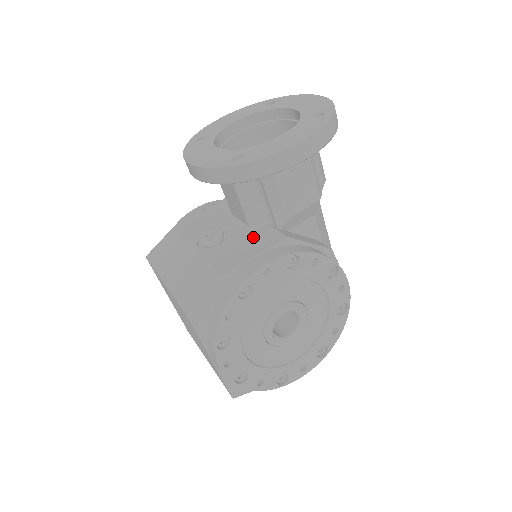
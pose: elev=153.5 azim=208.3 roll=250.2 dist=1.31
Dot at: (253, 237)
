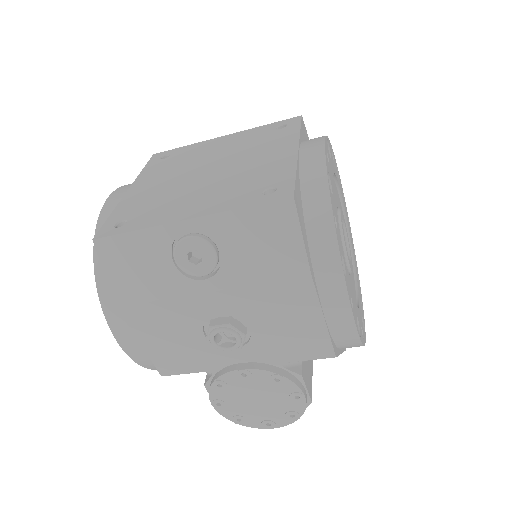
Dot at: occluded
